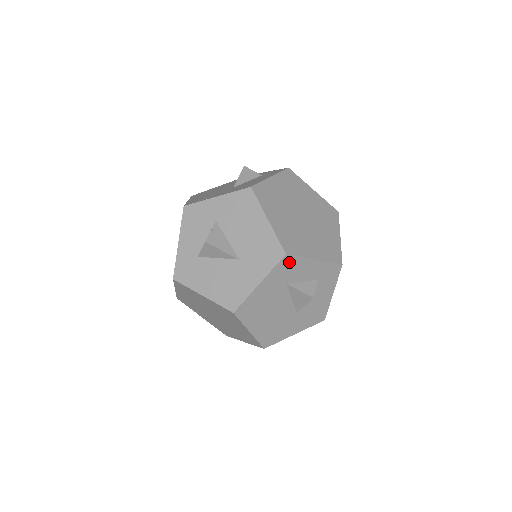
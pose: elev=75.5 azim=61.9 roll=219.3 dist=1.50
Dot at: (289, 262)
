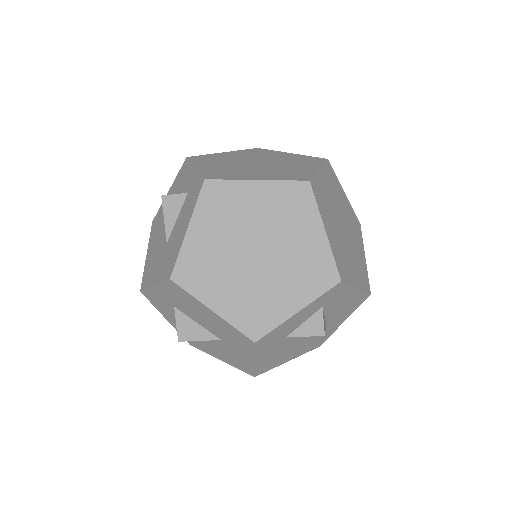
Dot at: (267, 338)
